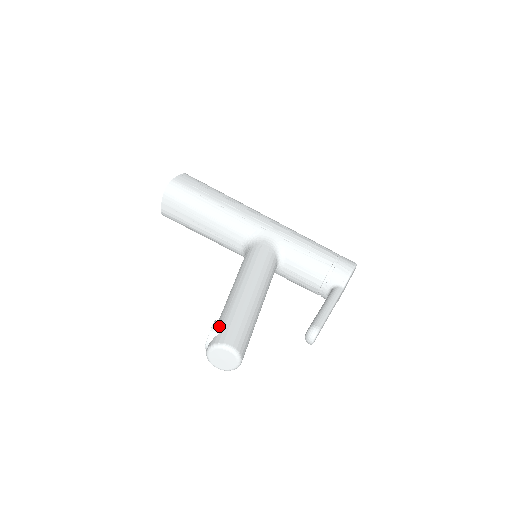
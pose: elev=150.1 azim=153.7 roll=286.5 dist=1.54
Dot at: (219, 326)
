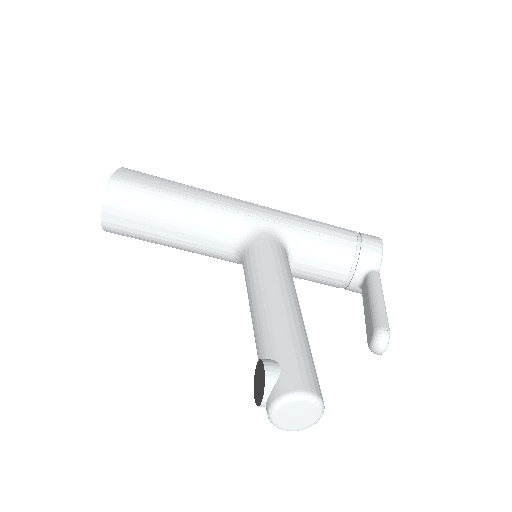
Dot at: (274, 366)
